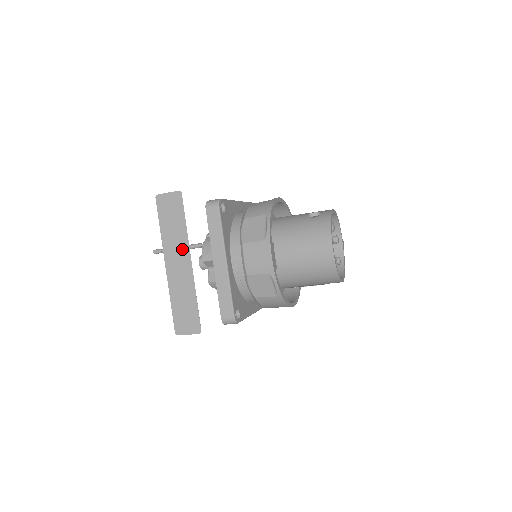
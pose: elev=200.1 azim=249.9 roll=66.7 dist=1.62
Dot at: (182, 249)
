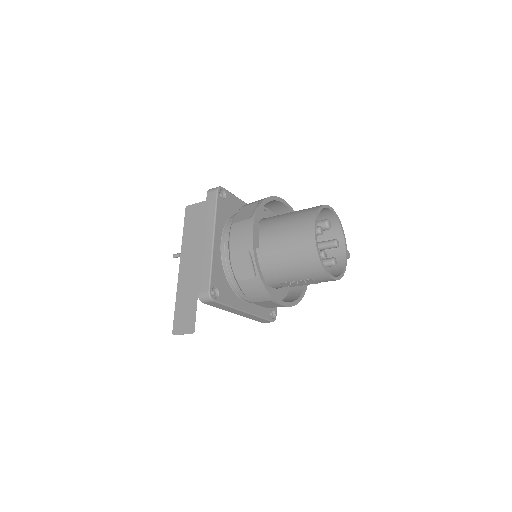
Dot at: (196, 252)
